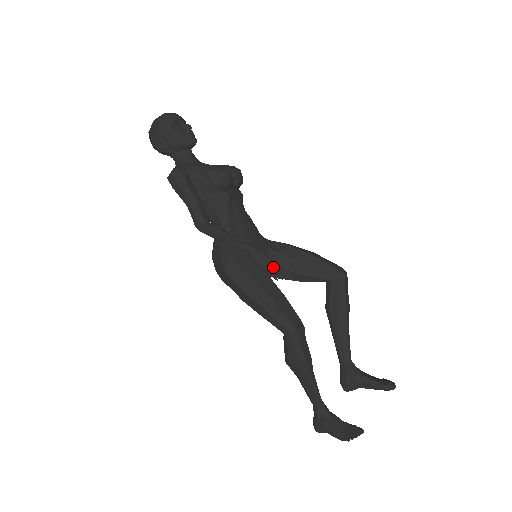
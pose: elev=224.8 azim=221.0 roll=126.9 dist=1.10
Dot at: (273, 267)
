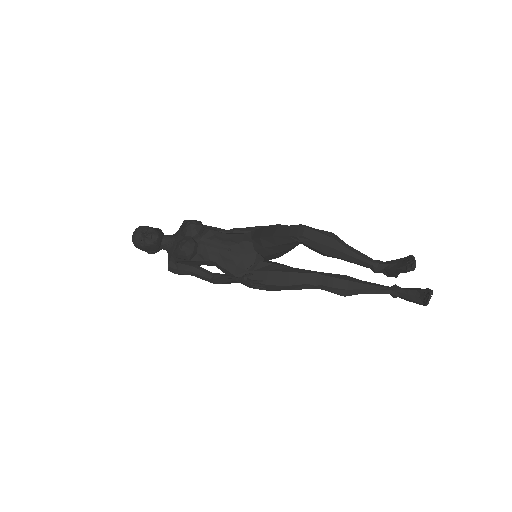
Dot at: (255, 286)
